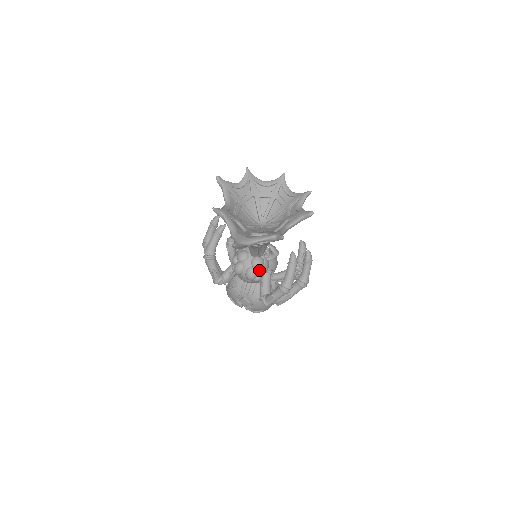
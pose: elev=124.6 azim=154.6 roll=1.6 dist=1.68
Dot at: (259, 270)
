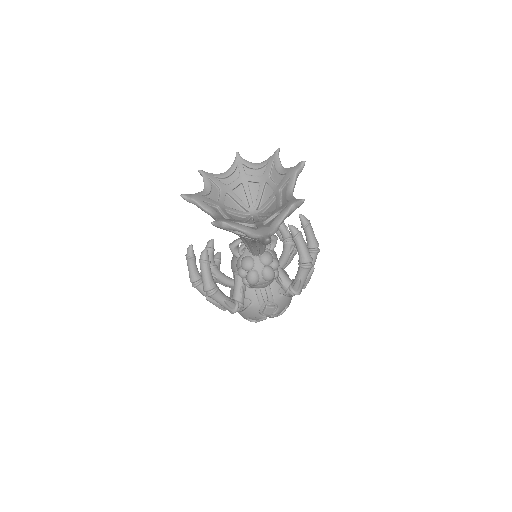
Dot at: (273, 264)
